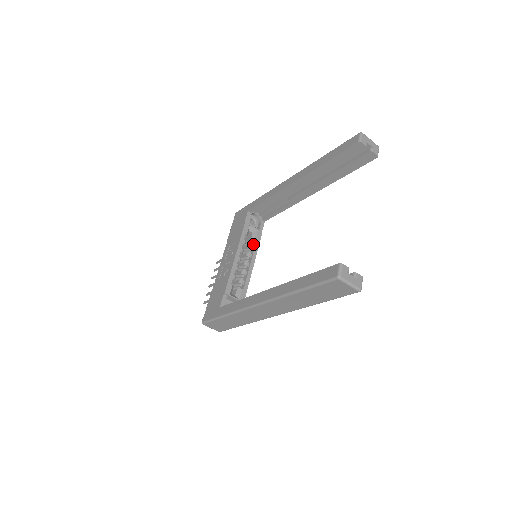
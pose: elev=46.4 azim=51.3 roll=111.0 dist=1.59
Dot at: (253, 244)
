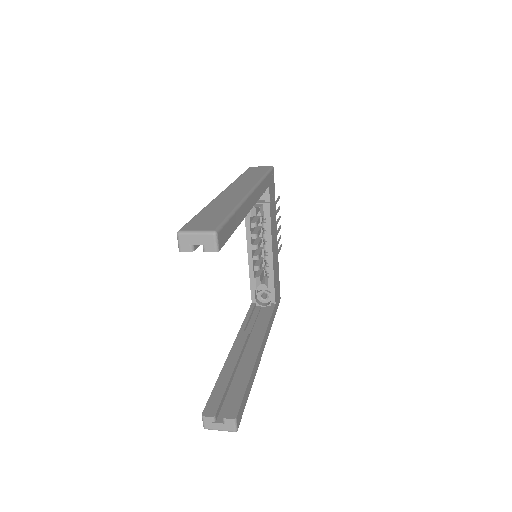
Dot at: (266, 219)
